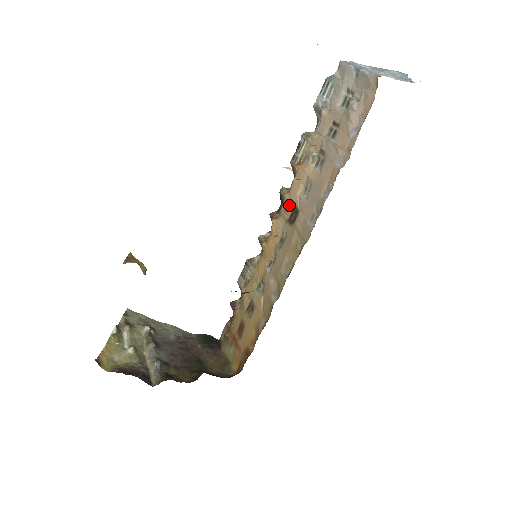
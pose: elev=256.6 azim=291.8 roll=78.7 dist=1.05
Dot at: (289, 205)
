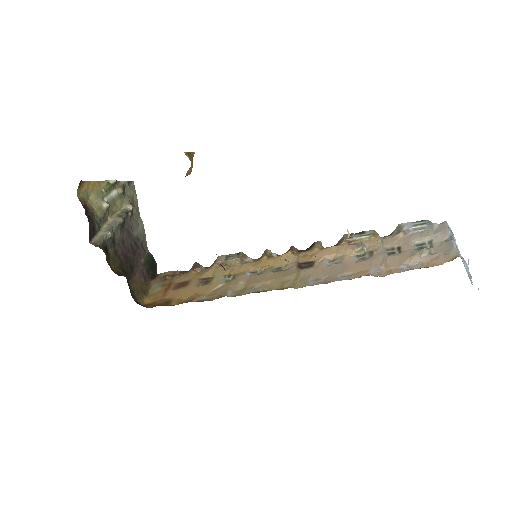
Dot at: (311, 256)
